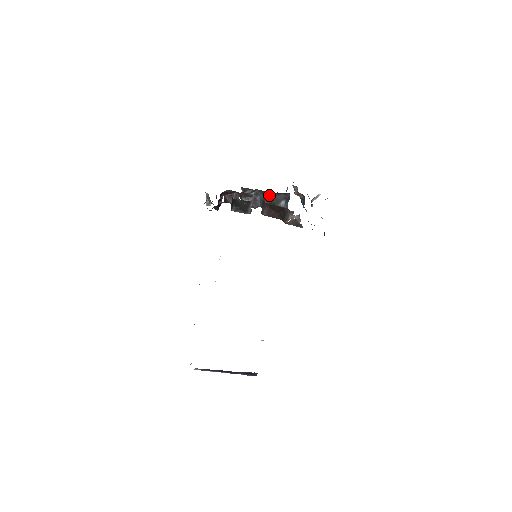
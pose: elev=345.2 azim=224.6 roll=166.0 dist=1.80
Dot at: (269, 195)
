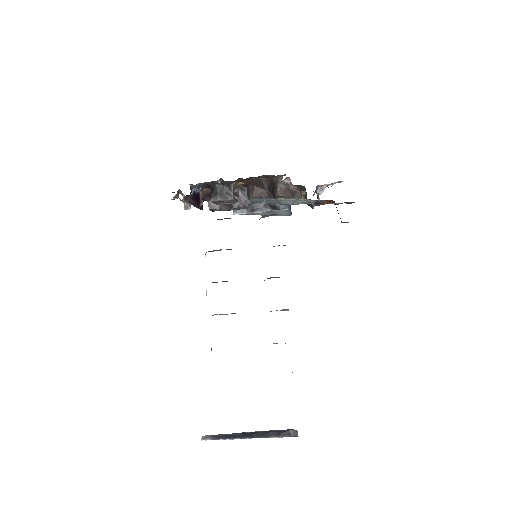
Dot at: occluded
